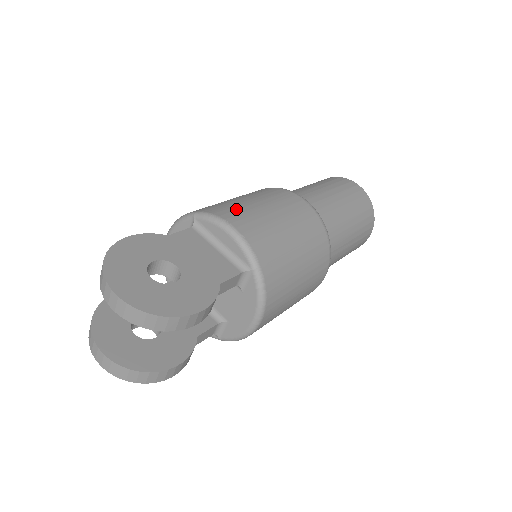
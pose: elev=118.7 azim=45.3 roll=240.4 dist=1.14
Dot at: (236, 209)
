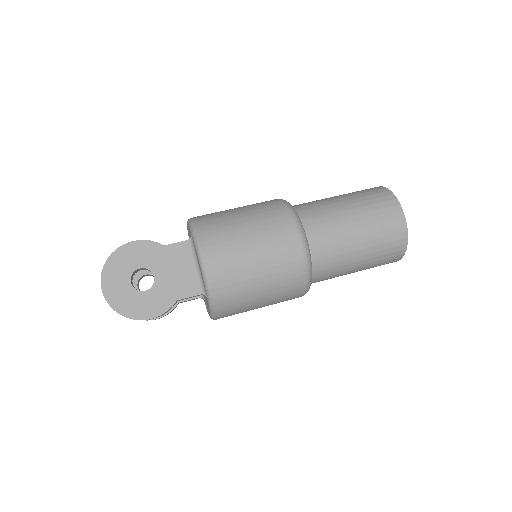
Dot at: (222, 241)
